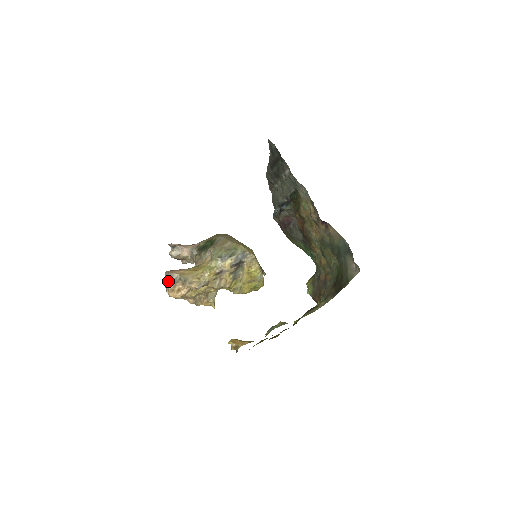
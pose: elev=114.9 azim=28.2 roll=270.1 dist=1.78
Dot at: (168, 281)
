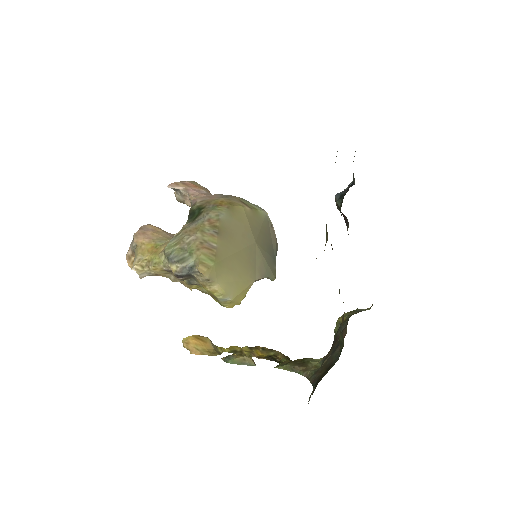
Dot at: (130, 244)
